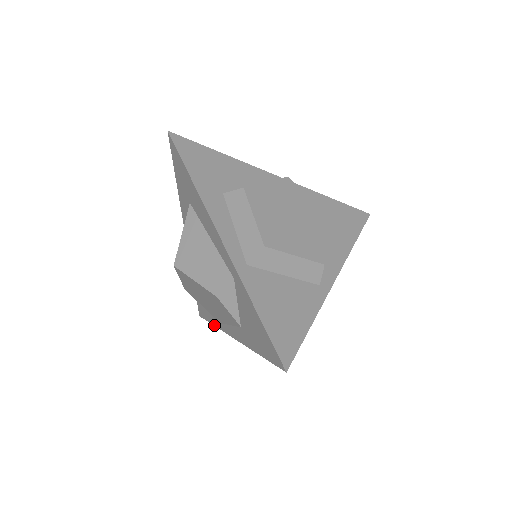
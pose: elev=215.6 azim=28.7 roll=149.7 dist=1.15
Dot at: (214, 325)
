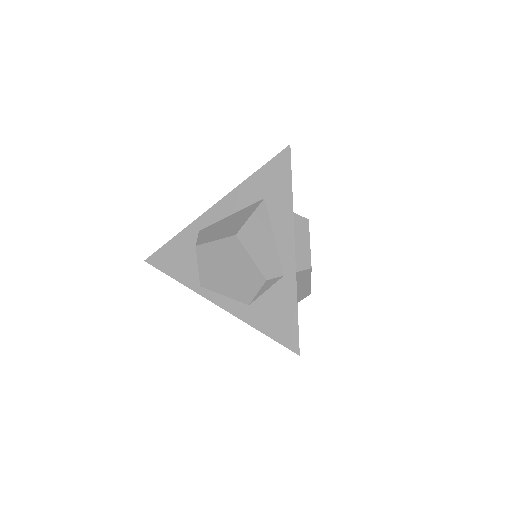
Dot at: (180, 281)
